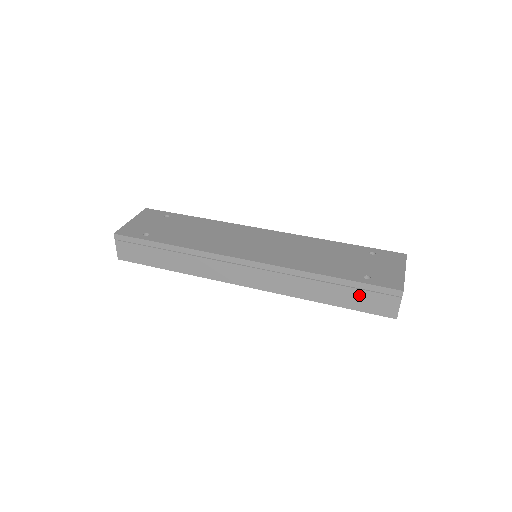
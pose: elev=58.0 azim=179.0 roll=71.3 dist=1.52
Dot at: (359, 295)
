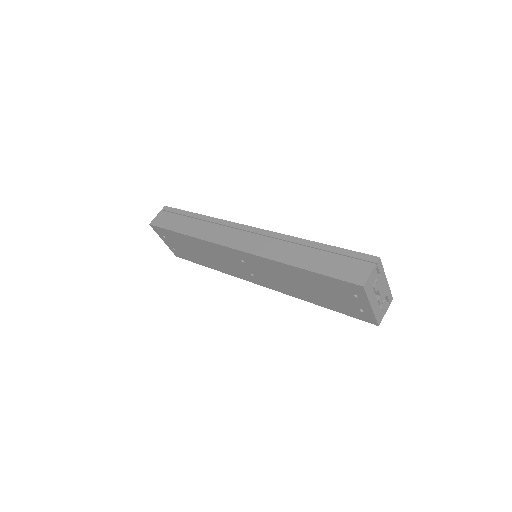
Dot at: (335, 260)
